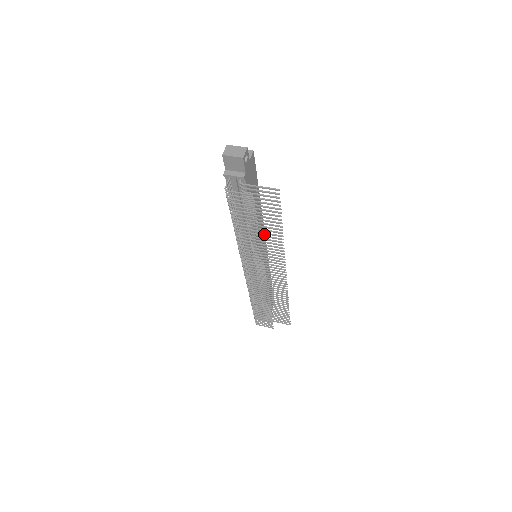
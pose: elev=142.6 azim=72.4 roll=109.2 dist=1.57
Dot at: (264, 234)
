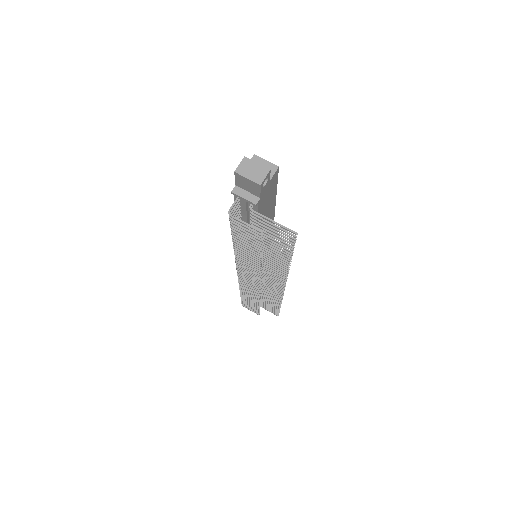
Dot at: occluded
